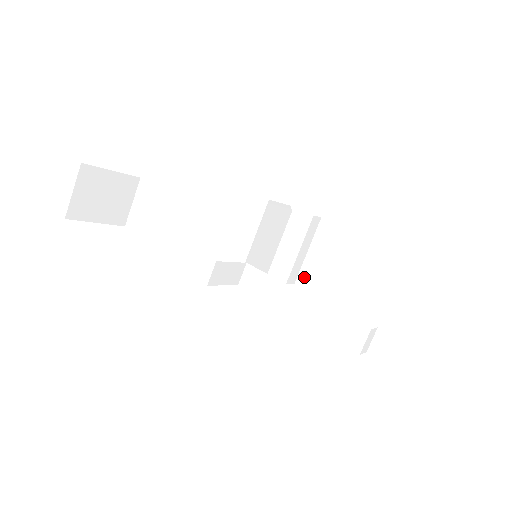
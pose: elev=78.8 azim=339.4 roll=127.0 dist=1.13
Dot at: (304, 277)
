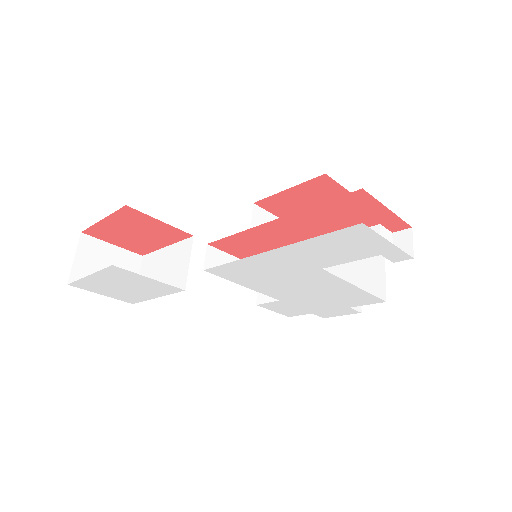
Dot at: occluded
